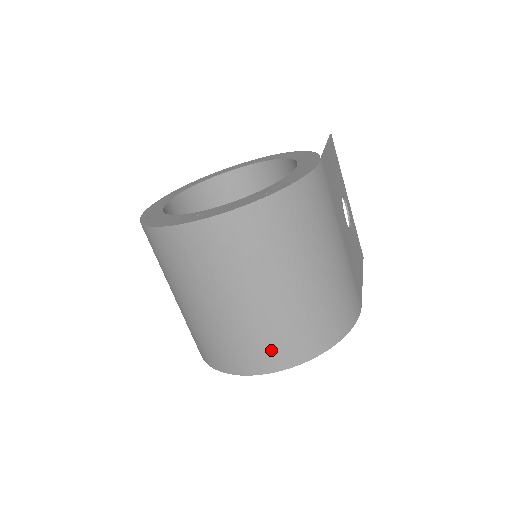
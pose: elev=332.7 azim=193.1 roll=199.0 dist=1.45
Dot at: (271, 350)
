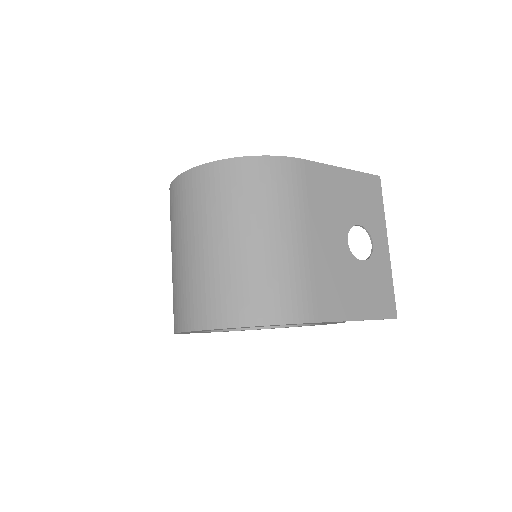
Dot at: (192, 305)
